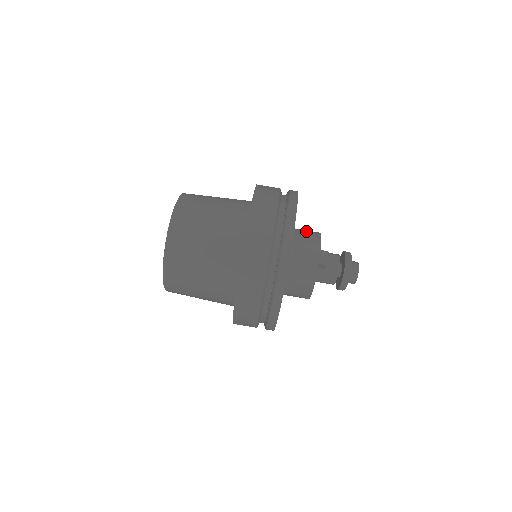
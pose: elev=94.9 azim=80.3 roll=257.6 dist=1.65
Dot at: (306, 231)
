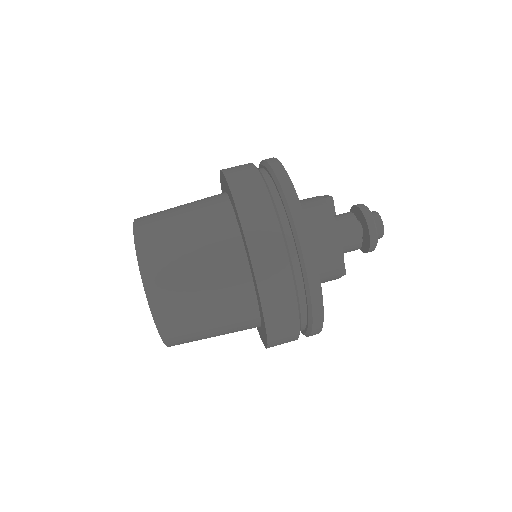
Dot at: occluded
